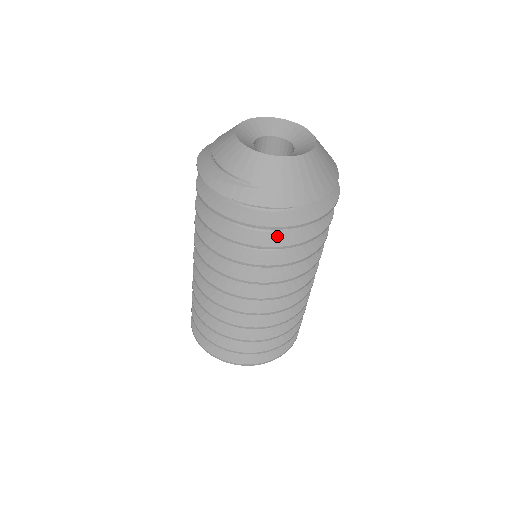
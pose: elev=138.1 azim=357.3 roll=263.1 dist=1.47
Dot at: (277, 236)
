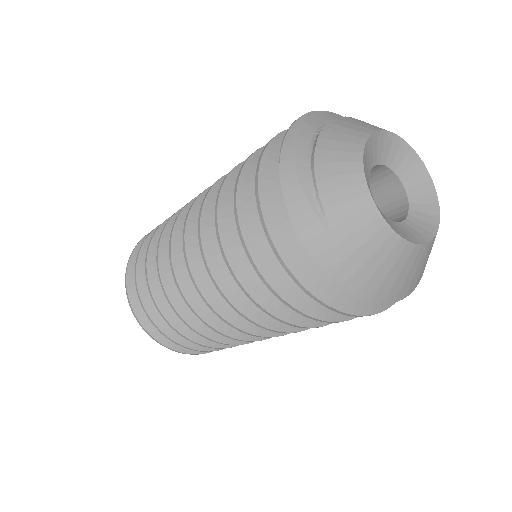
Dot at: (292, 285)
